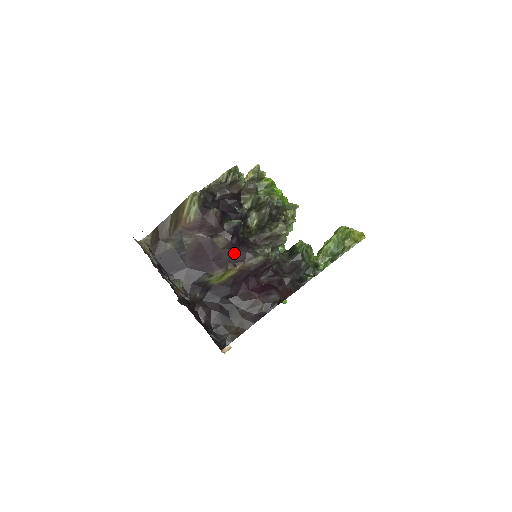
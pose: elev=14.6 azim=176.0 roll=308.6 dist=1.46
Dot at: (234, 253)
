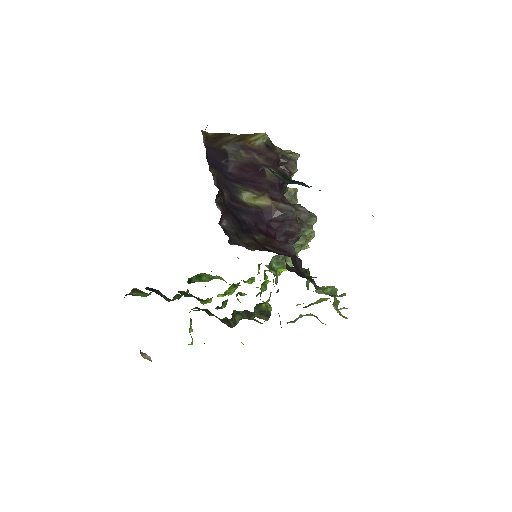
Dot at: (276, 189)
